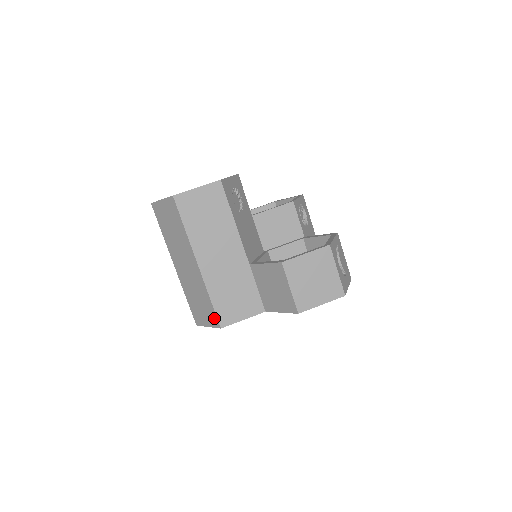
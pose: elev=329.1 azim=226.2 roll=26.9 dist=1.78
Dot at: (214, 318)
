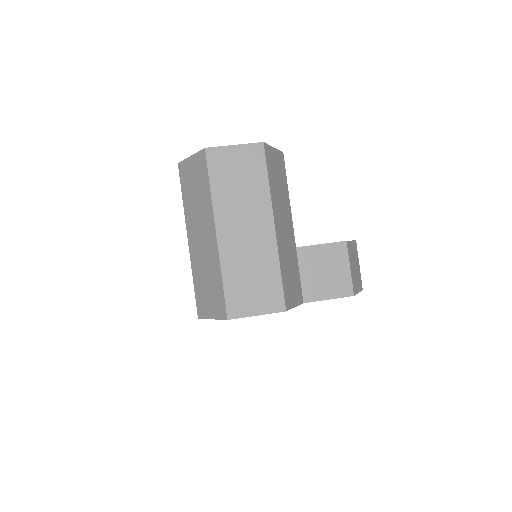
Dot at: (278, 298)
